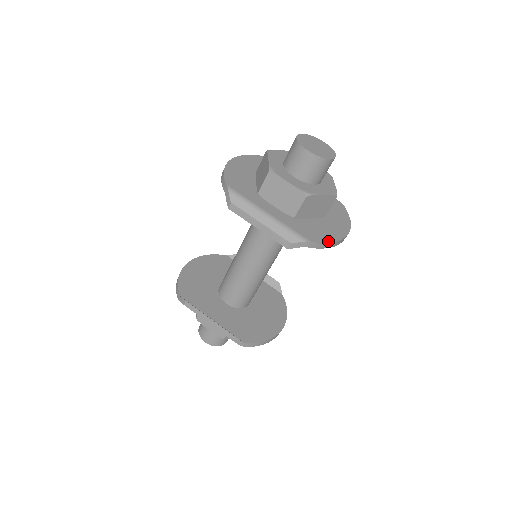
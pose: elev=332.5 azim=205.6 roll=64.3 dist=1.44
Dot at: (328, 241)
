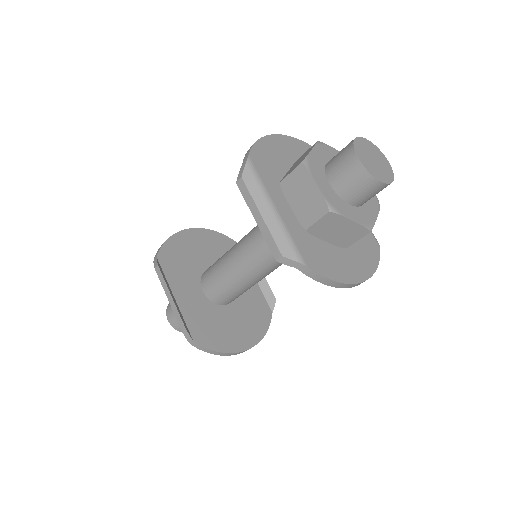
Dot at: (330, 277)
